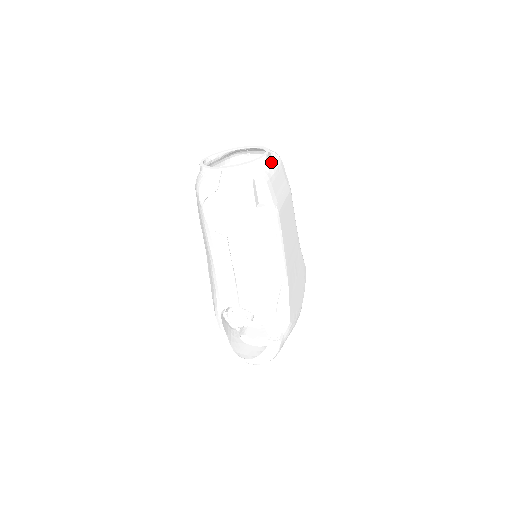
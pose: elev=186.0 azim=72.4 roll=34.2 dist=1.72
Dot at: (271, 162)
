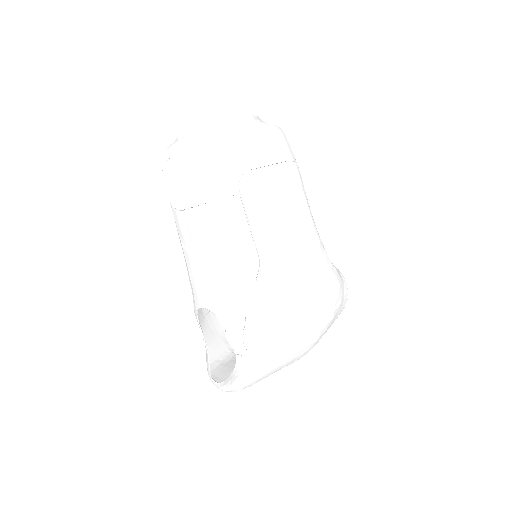
Dot at: (254, 128)
